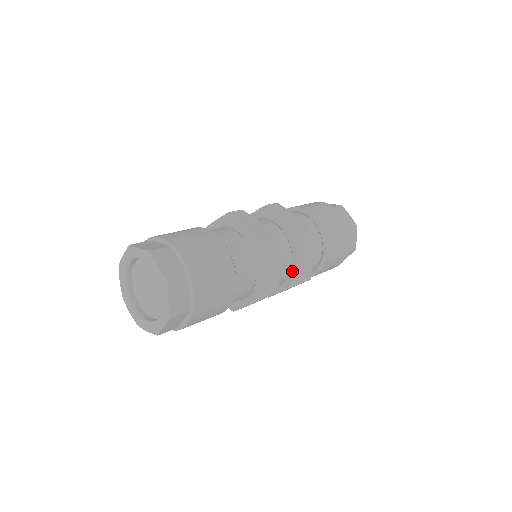
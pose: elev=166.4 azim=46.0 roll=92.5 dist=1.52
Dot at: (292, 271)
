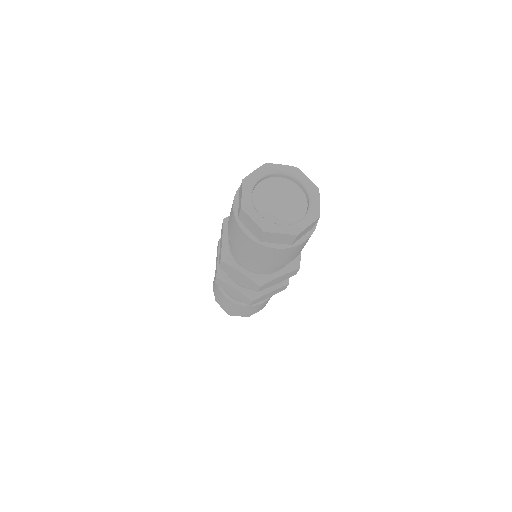
Dot at: occluded
